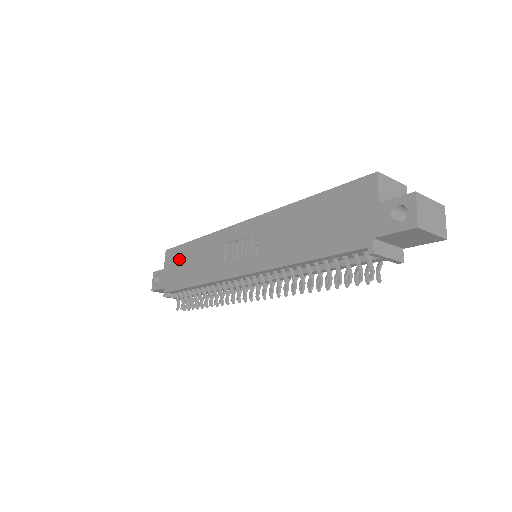
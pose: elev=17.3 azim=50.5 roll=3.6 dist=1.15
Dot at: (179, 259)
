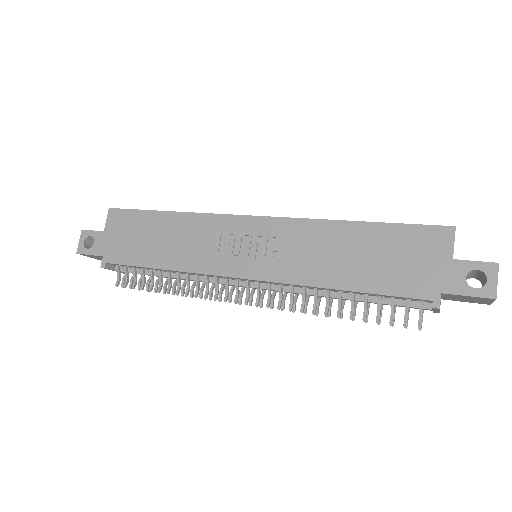
Dot at: (135, 227)
